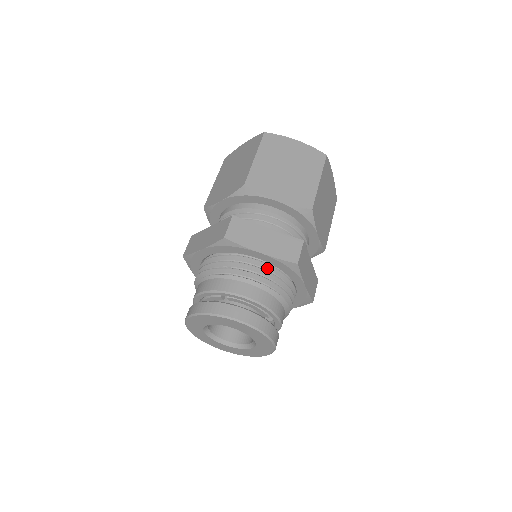
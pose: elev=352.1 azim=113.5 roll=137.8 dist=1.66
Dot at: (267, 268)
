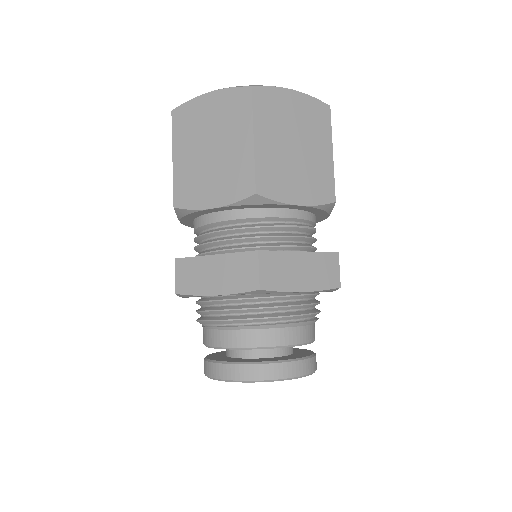
Dot at: (303, 297)
